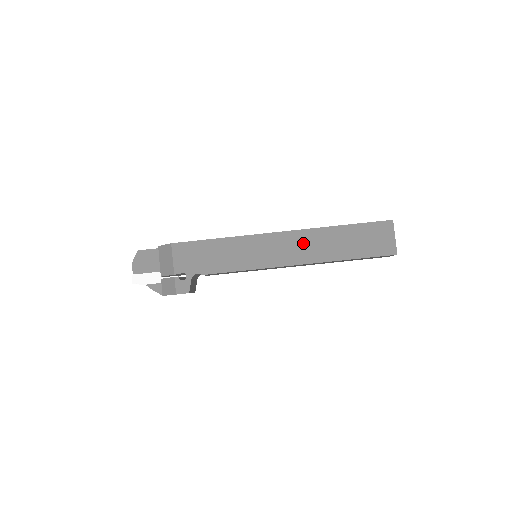
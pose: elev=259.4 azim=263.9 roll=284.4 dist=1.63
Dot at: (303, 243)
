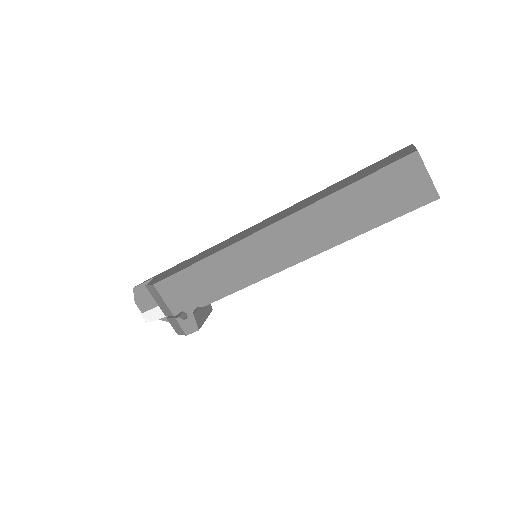
Dot at: (302, 230)
